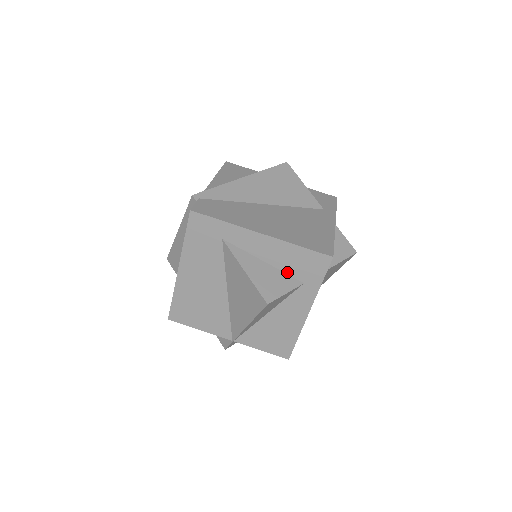
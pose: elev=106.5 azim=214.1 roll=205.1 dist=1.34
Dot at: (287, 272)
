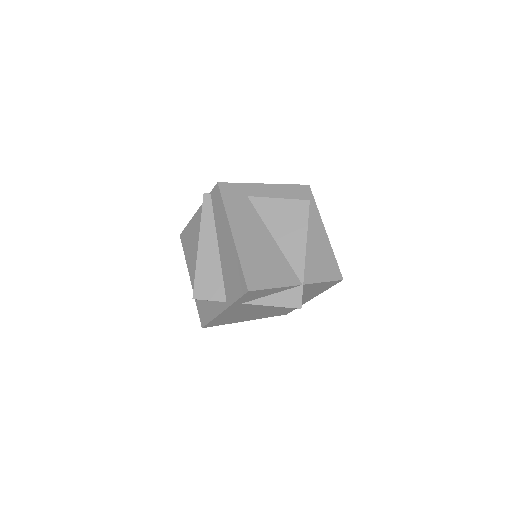
Dot at: occluded
